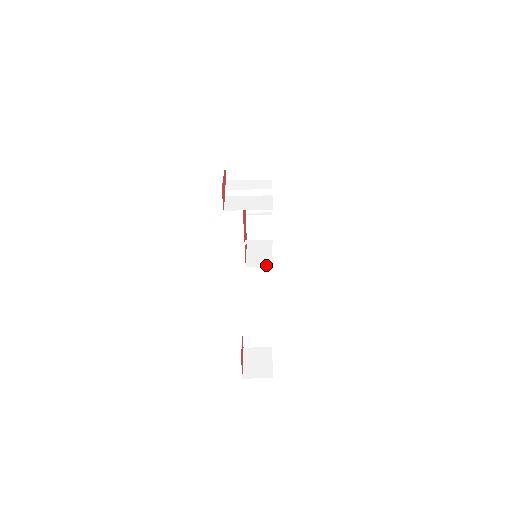
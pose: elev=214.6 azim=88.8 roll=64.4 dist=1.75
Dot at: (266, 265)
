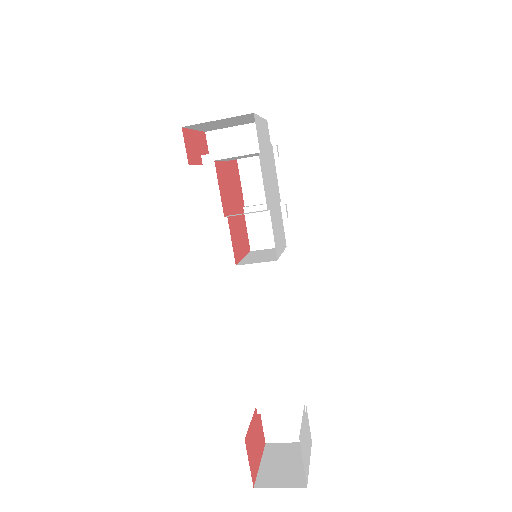
Dot at: (267, 260)
